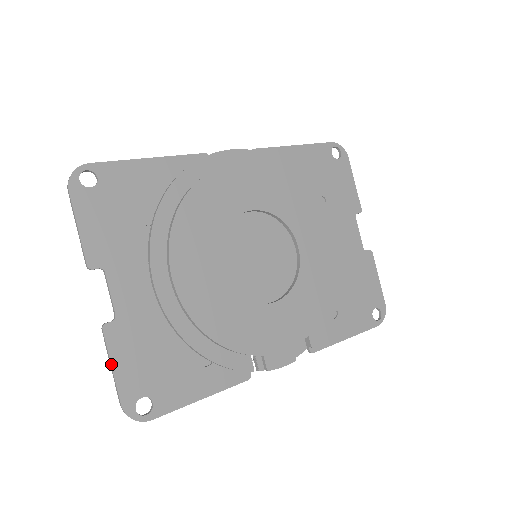
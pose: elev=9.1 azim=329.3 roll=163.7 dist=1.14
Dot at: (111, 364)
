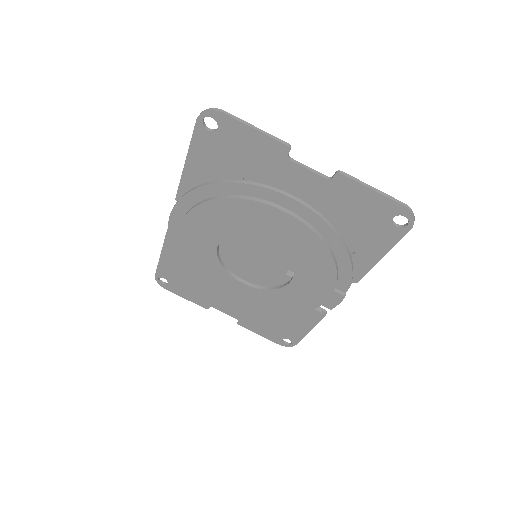
Dot at: occluded
